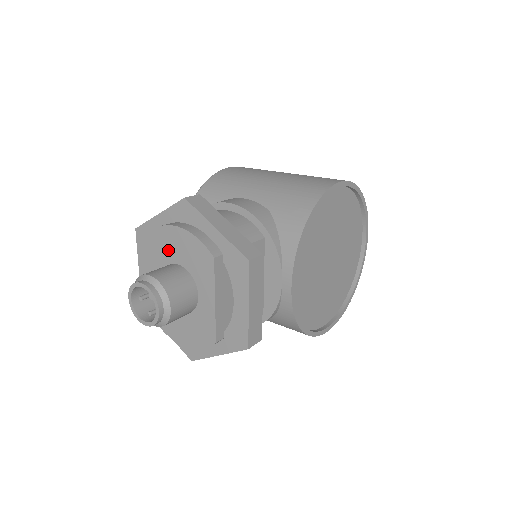
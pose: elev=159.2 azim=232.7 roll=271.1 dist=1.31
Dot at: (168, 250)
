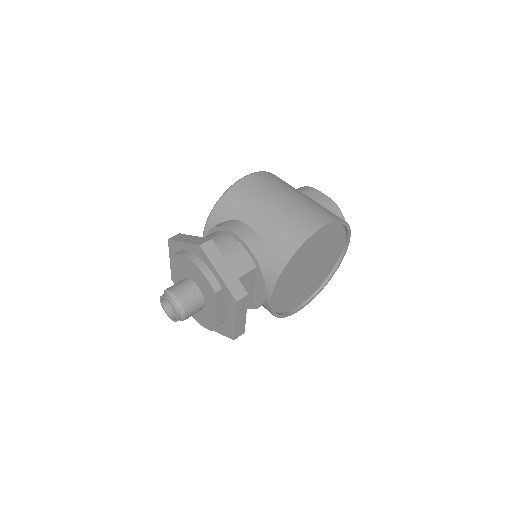
Dot at: (188, 271)
